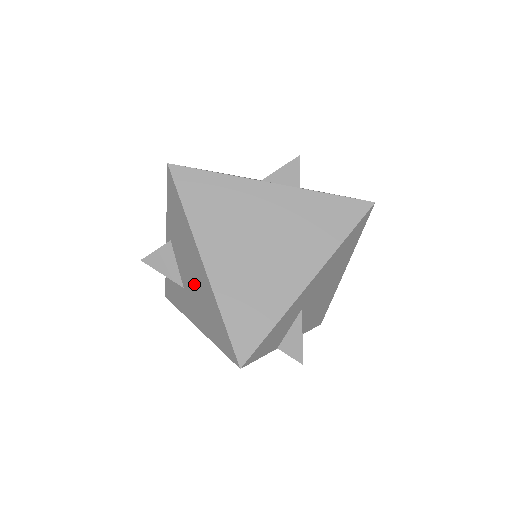
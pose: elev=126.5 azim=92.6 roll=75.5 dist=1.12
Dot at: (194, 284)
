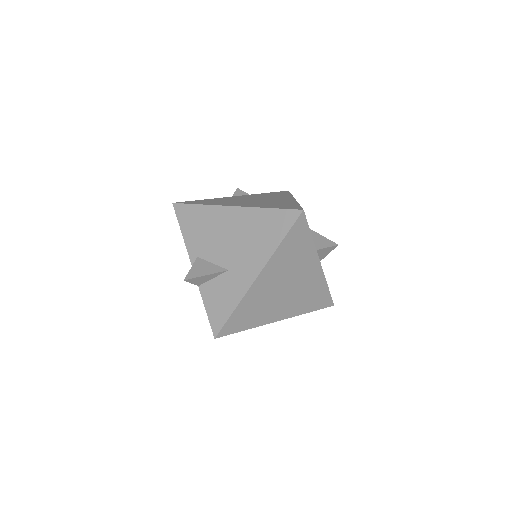
Dot at: (235, 240)
